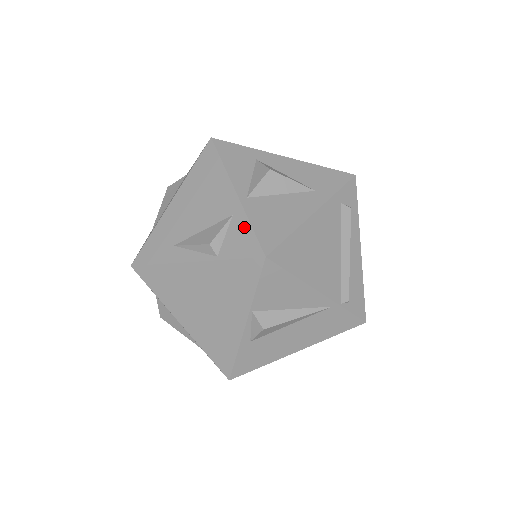
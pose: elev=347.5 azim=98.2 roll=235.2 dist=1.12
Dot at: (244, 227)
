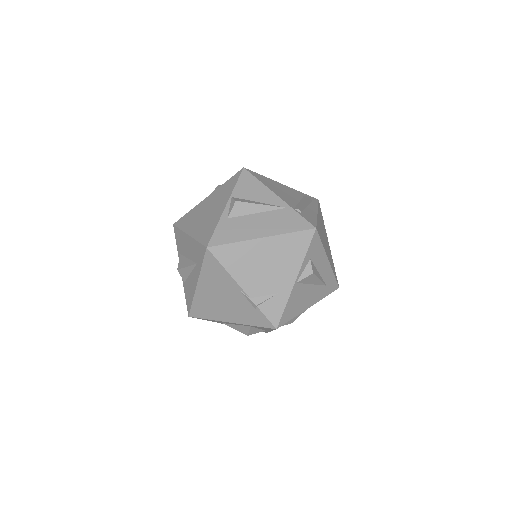
Dot at: occluded
